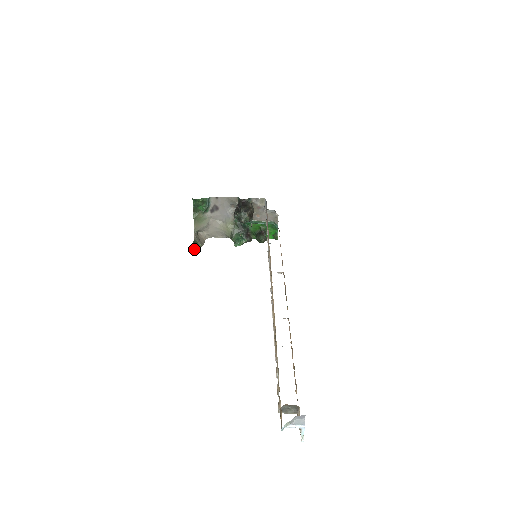
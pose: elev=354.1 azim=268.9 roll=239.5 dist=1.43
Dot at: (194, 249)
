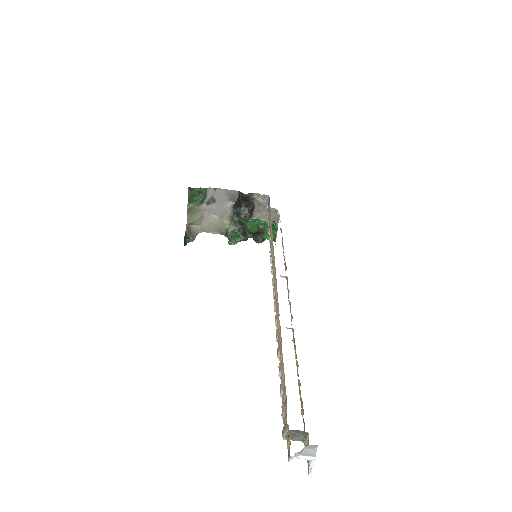
Dot at: (184, 243)
